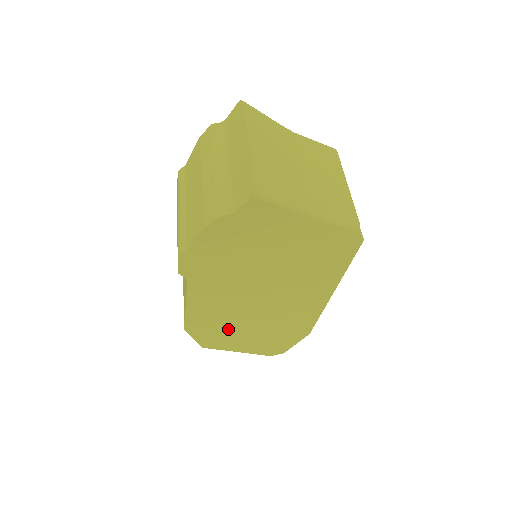
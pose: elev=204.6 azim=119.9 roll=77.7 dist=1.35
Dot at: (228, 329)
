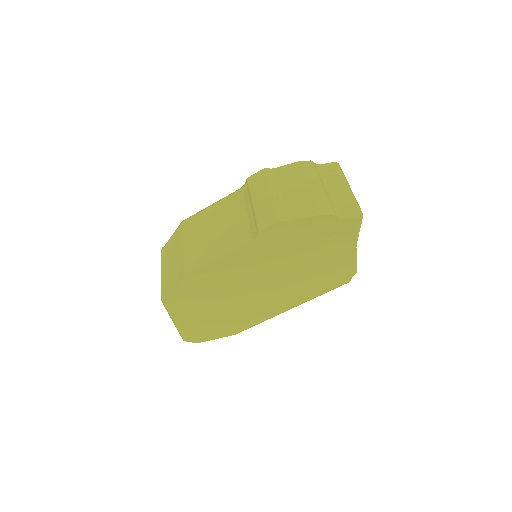
Dot at: (206, 297)
